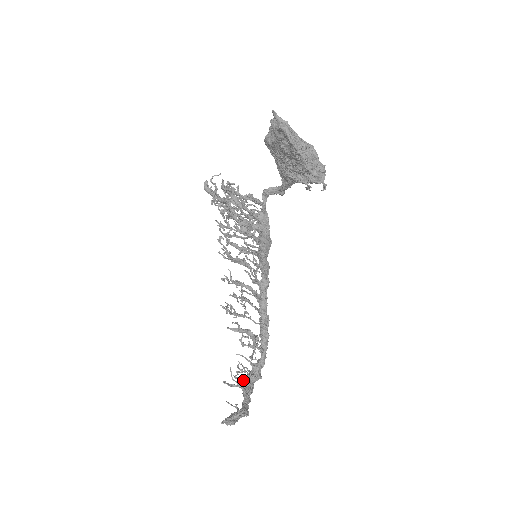
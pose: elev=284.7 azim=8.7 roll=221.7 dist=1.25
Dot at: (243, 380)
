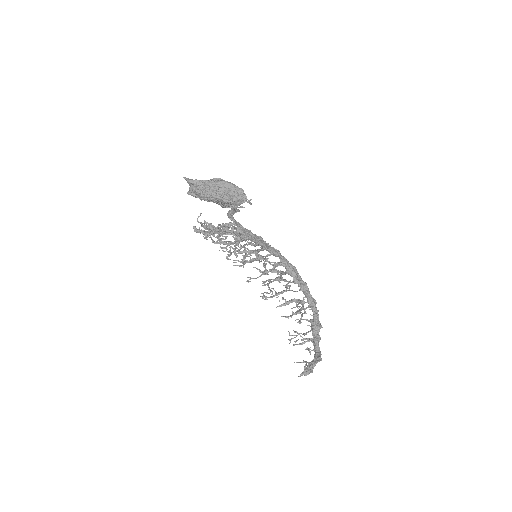
Dot at: (302, 340)
